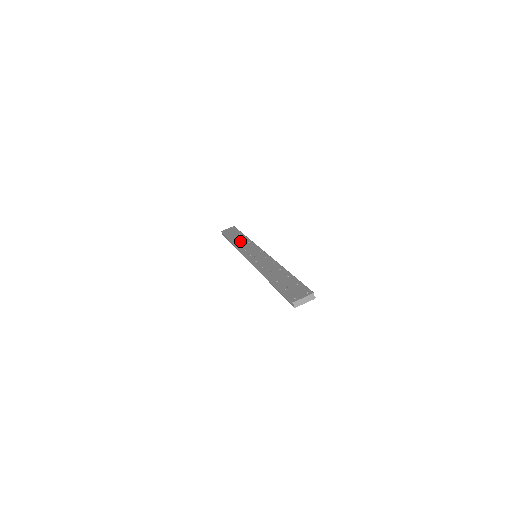
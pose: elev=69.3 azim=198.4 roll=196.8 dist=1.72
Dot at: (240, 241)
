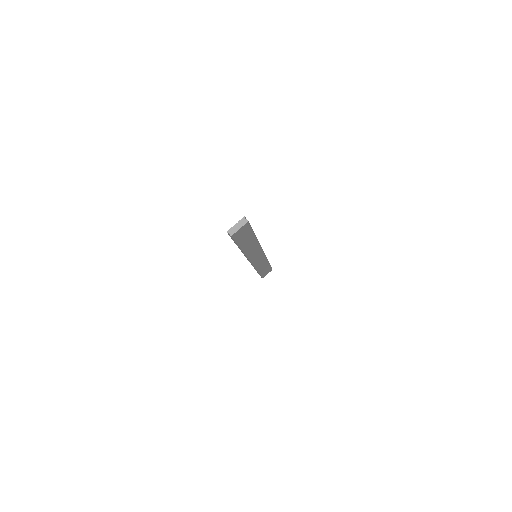
Dot at: occluded
